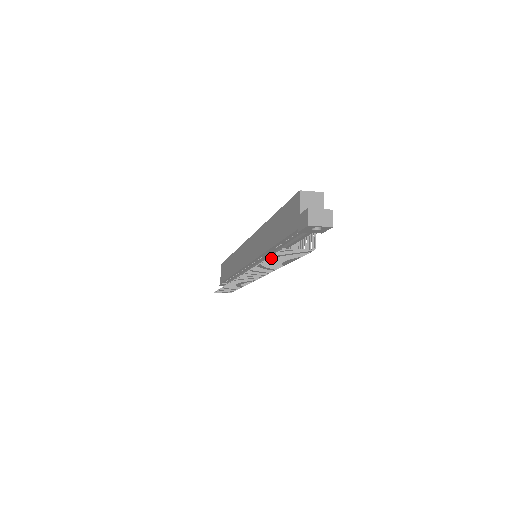
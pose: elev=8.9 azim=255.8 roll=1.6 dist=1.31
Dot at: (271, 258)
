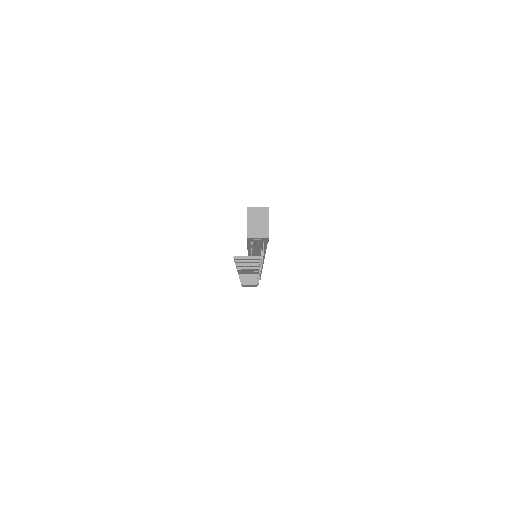
Dot at: (237, 263)
